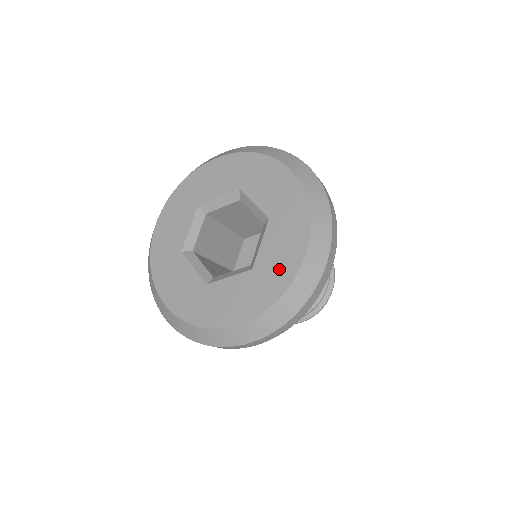
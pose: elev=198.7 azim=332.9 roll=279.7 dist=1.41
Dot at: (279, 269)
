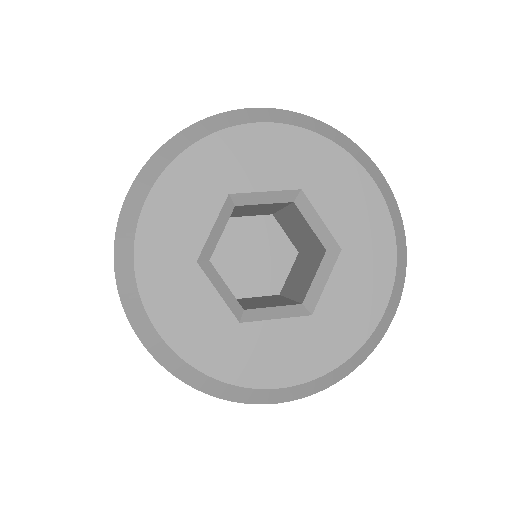
Dot at: (367, 221)
